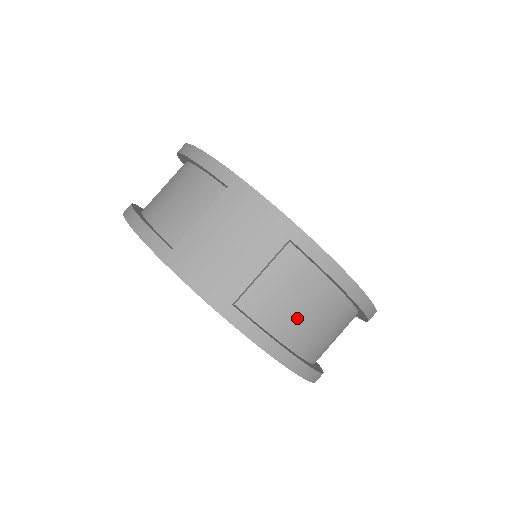
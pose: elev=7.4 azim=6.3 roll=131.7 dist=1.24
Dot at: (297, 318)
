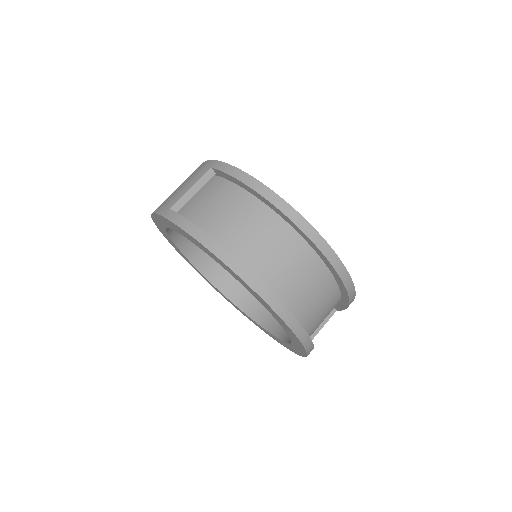
Dot at: (219, 218)
